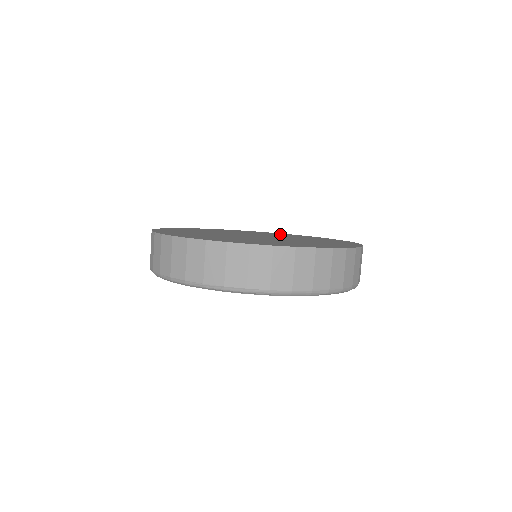
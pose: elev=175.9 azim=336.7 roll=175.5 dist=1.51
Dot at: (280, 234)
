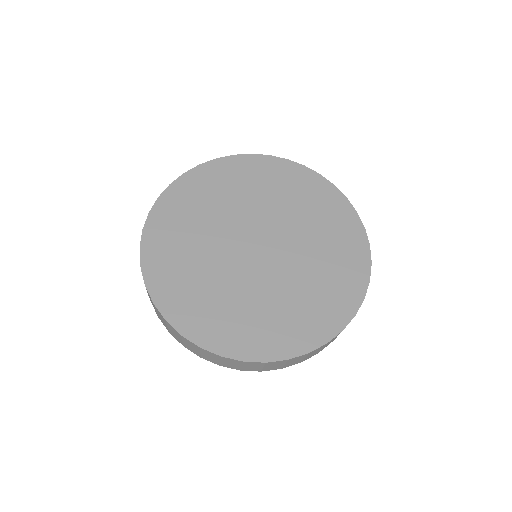
Dot at: (276, 177)
